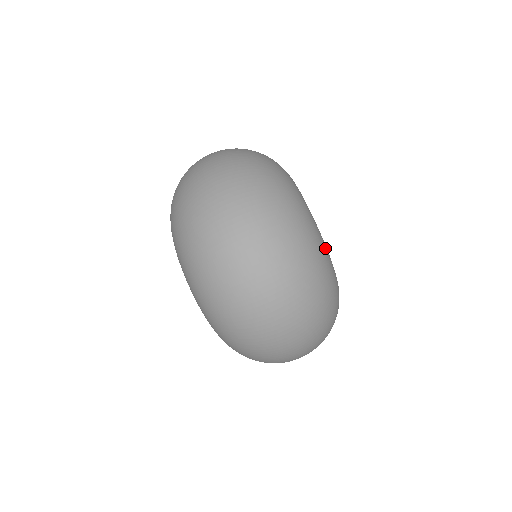
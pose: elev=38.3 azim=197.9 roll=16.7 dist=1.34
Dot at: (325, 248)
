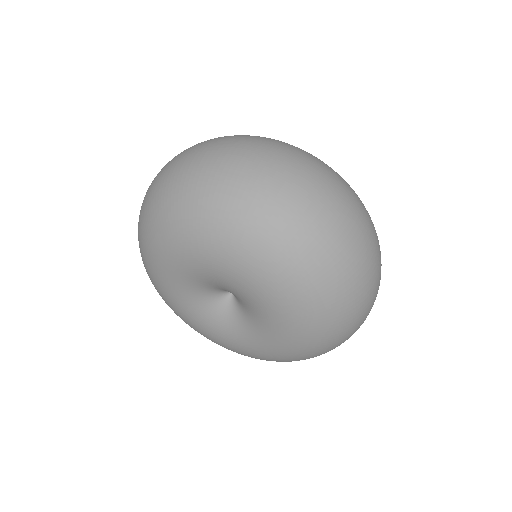
Dot at: occluded
